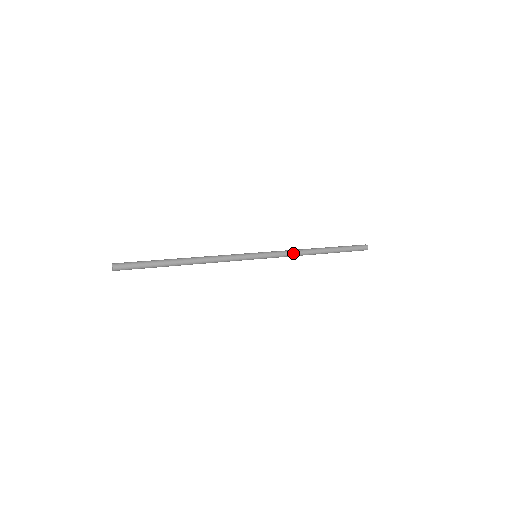
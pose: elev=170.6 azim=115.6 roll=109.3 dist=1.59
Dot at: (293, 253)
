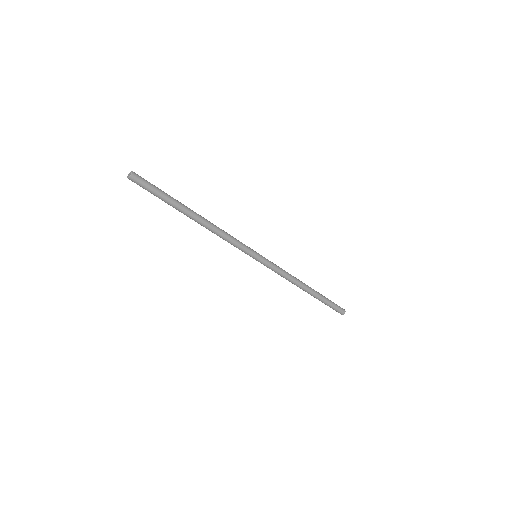
Dot at: (287, 275)
